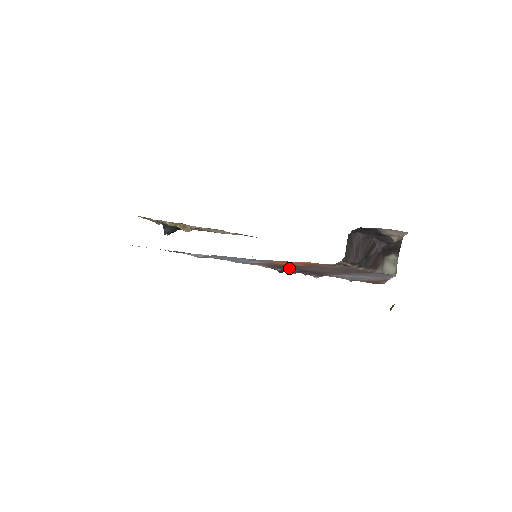
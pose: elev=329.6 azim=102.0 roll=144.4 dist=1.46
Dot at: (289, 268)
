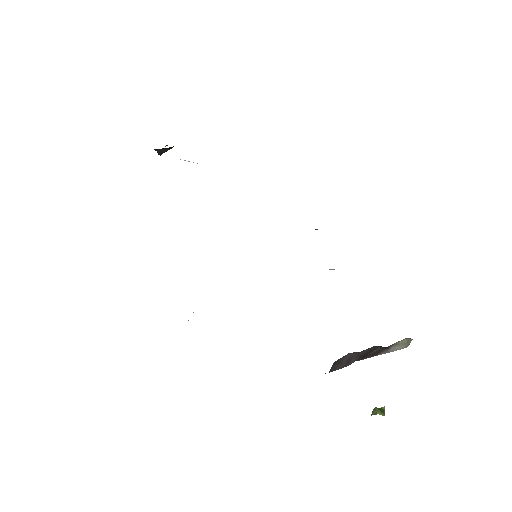
Dot at: occluded
